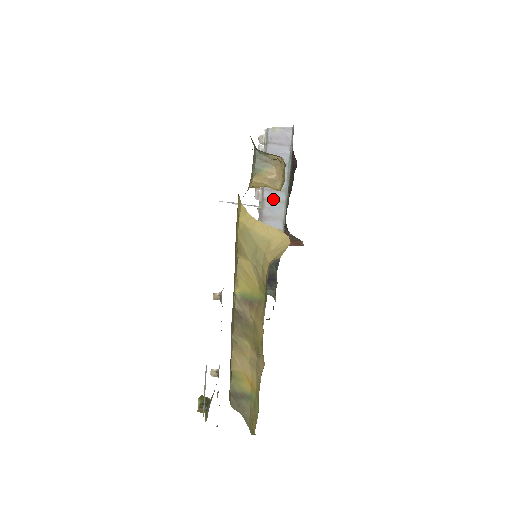
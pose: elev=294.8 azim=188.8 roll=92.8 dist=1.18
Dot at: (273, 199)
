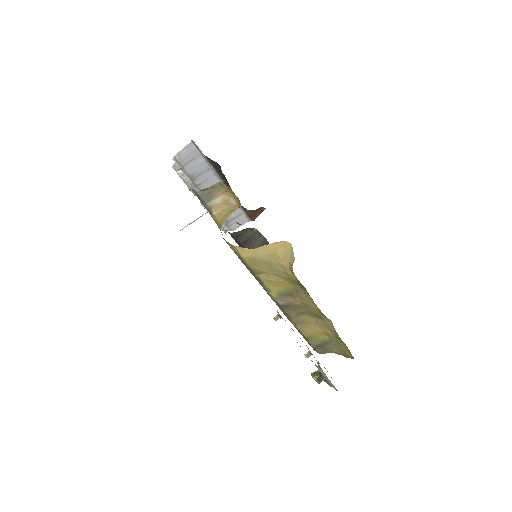
Dot at: occluded
